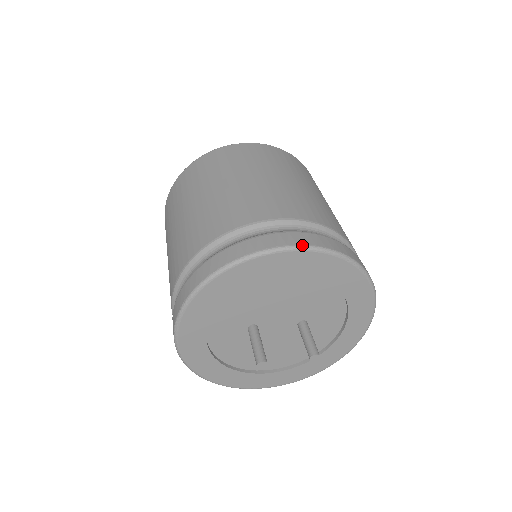
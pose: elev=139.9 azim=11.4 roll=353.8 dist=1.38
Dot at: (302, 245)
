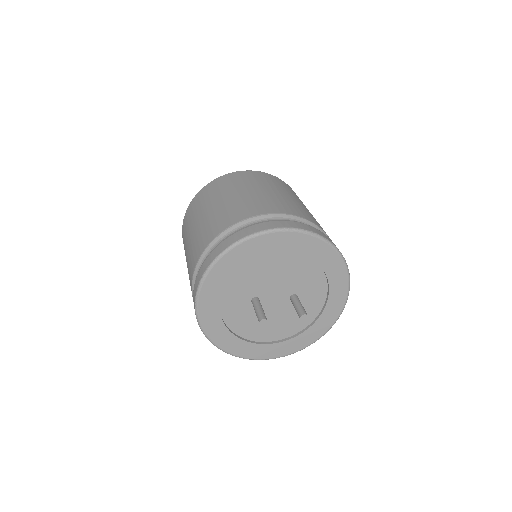
Dot at: (288, 227)
